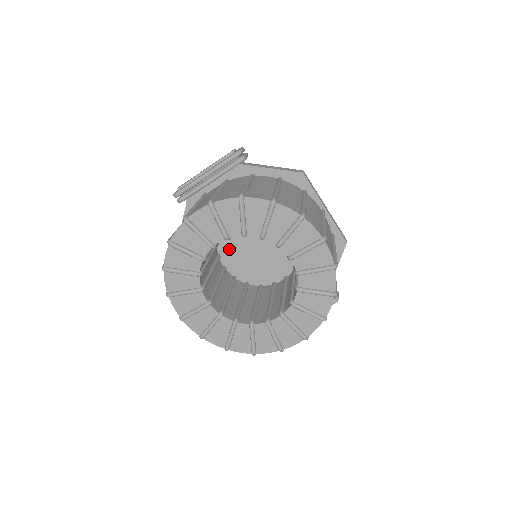
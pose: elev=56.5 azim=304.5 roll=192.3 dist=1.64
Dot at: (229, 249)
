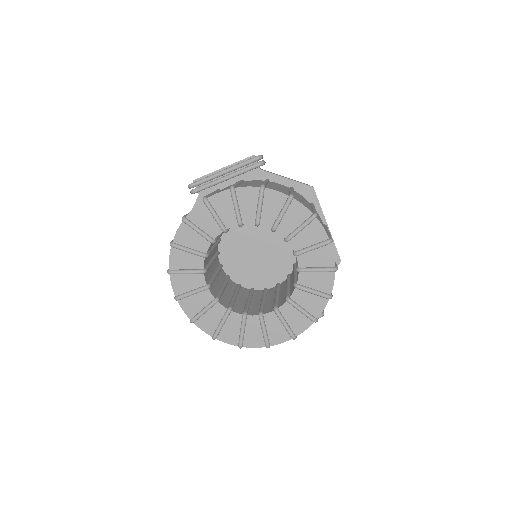
Dot at: (229, 248)
